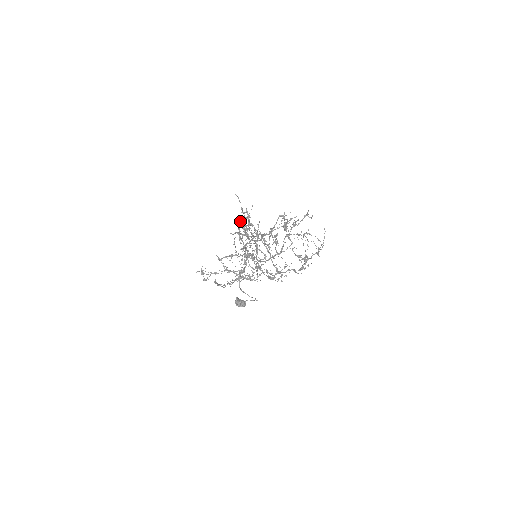
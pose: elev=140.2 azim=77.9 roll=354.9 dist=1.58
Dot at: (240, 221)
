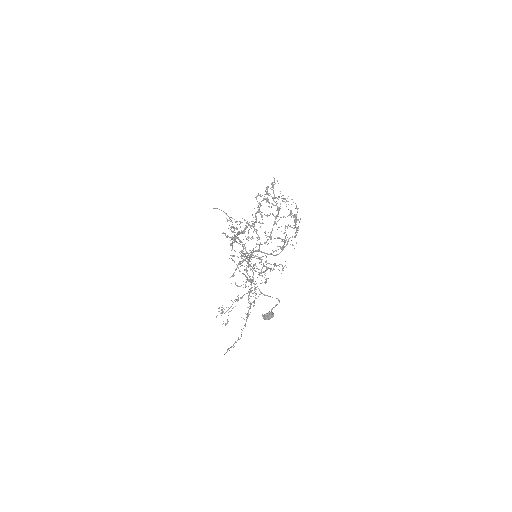
Dot at: occluded
